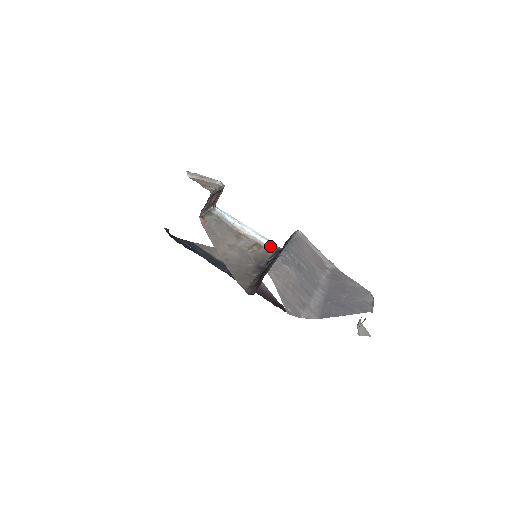
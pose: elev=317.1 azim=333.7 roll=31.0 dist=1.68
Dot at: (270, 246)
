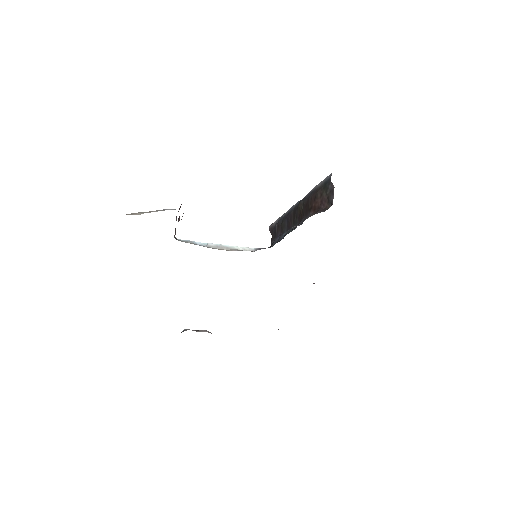
Dot at: occluded
